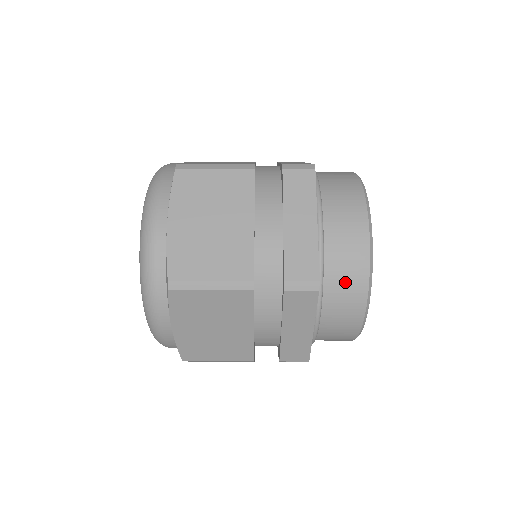
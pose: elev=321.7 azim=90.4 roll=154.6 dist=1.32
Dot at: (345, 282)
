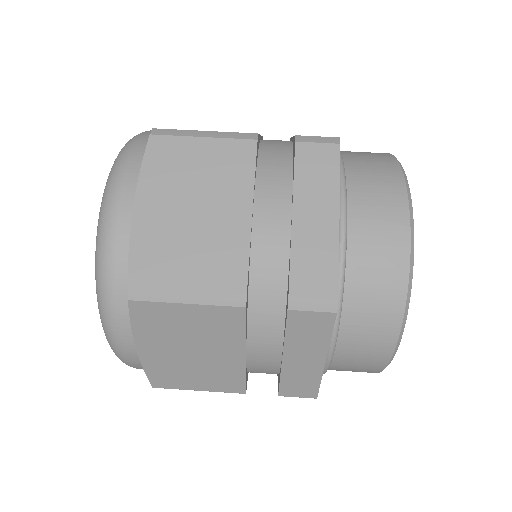
Dot at: occluded
